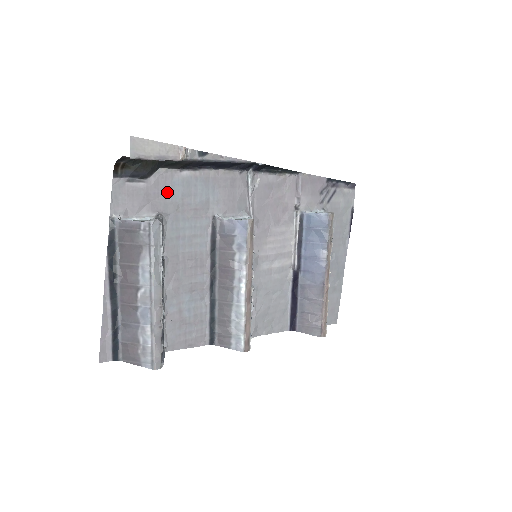
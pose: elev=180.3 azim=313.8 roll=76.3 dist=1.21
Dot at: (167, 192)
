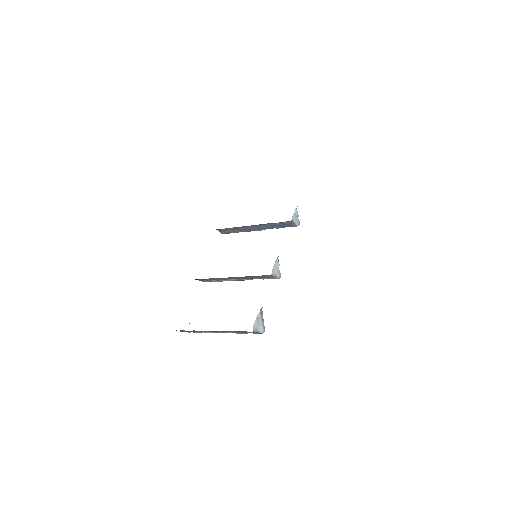
Dot at: occluded
